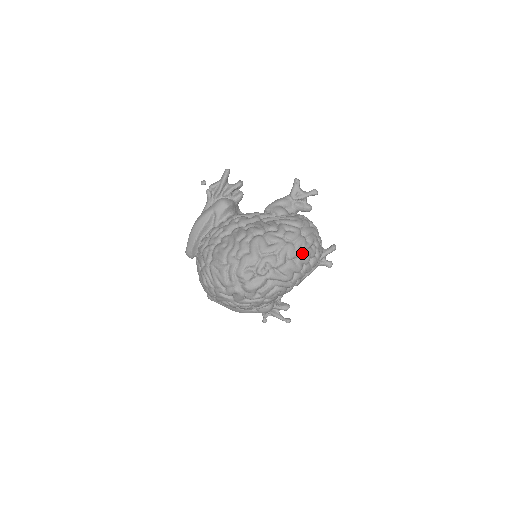
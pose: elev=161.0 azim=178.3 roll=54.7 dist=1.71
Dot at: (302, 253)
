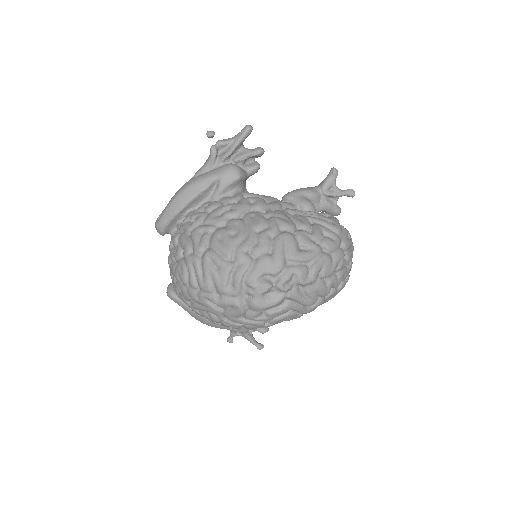
Dot at: (336, 272)
